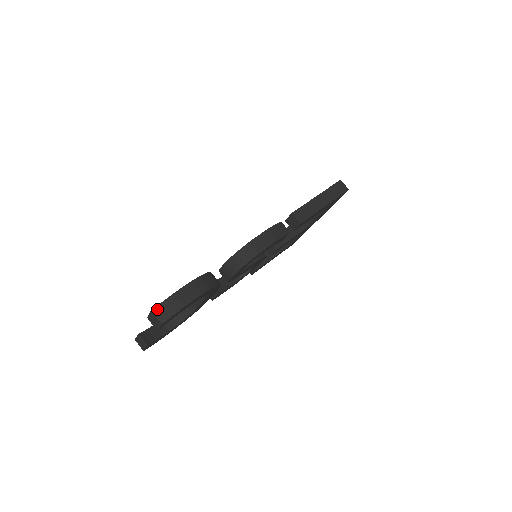
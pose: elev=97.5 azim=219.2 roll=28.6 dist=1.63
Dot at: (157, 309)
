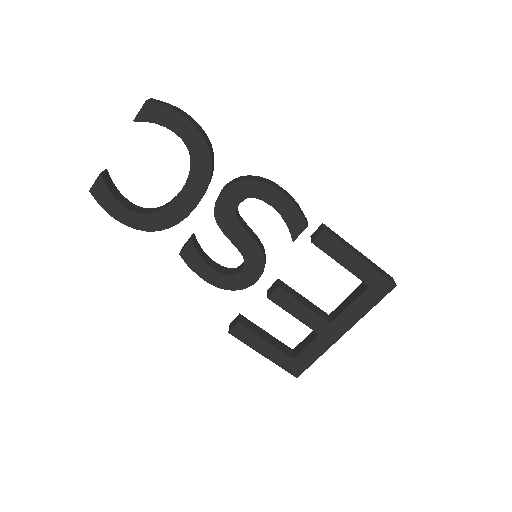
Dot at: (156, 100)
